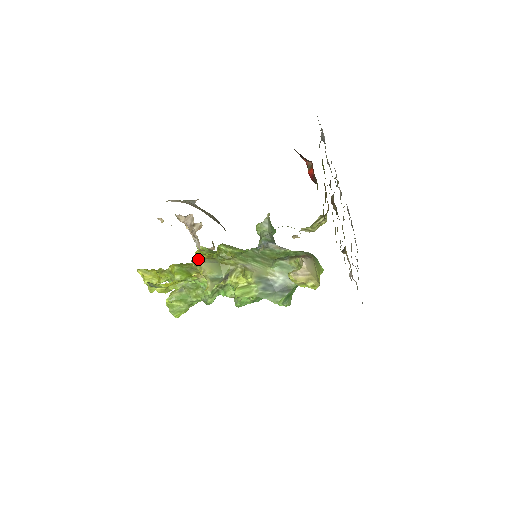
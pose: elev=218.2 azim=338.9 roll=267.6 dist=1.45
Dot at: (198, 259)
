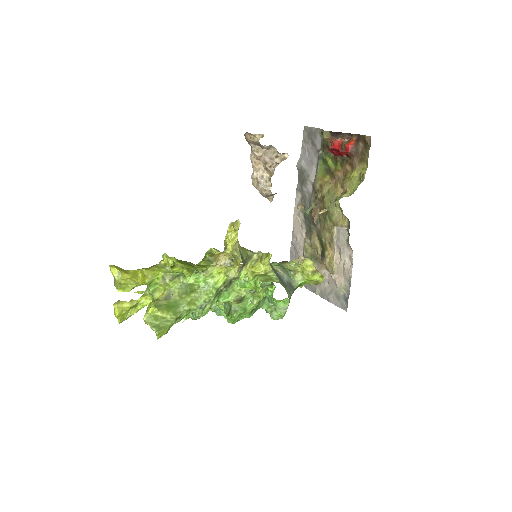
Dot at: occluded
